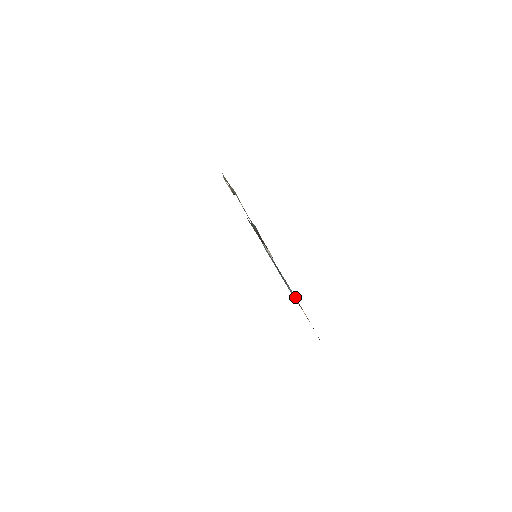
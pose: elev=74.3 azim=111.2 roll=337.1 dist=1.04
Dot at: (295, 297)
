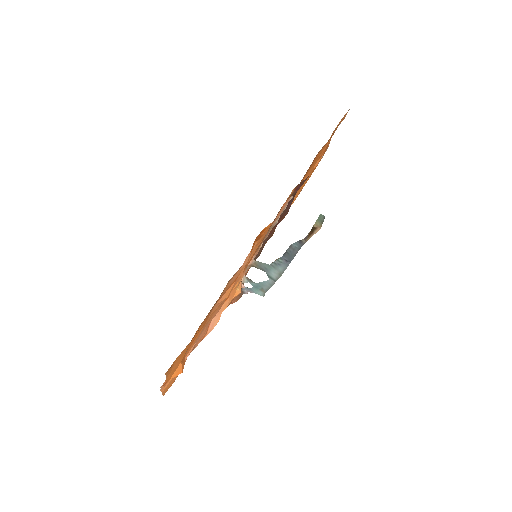
Dot at: (299, 241)
